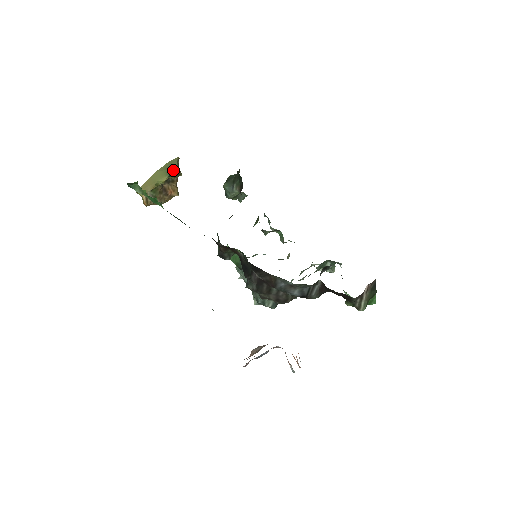
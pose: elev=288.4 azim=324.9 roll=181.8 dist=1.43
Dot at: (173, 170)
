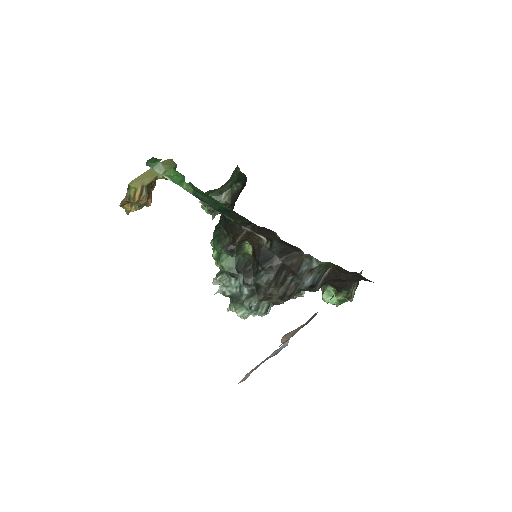
Dot at: (175, 166)
